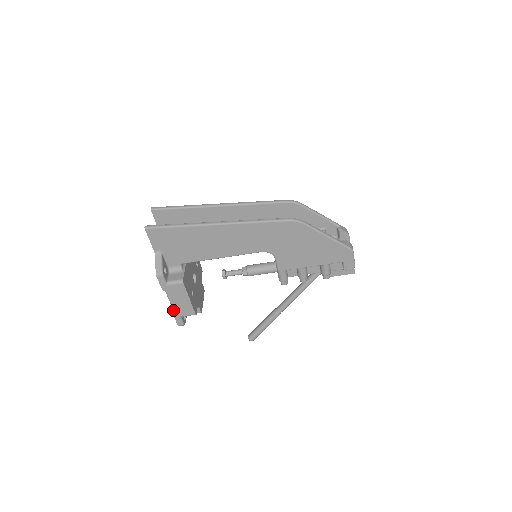
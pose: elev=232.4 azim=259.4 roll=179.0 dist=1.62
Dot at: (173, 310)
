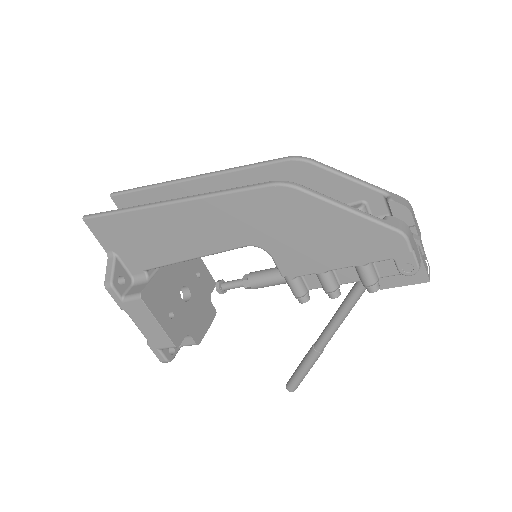
Dot at: occluded
